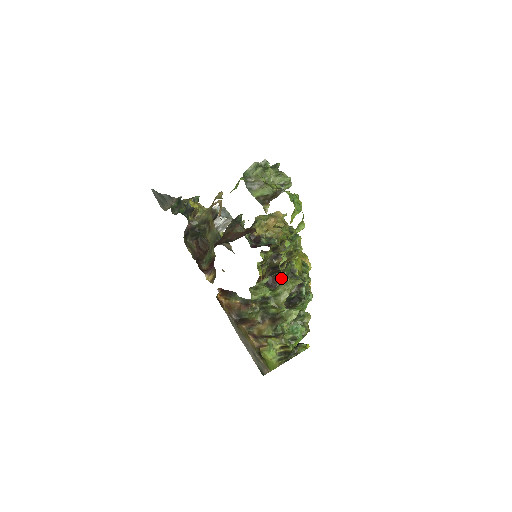
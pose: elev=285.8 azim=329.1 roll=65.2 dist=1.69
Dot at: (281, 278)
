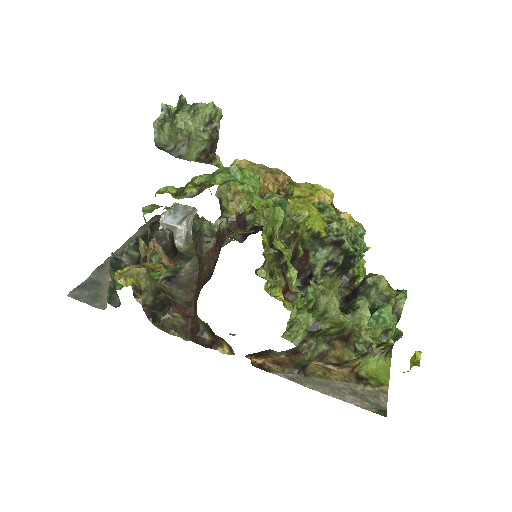
Dot at: (308, 255)
